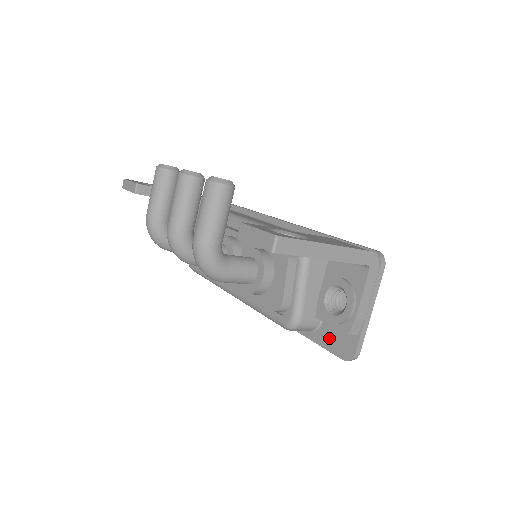
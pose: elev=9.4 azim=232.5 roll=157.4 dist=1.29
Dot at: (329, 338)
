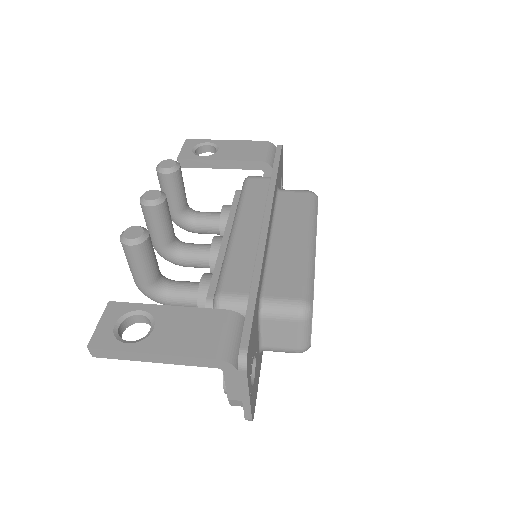
Dot at: occluded
